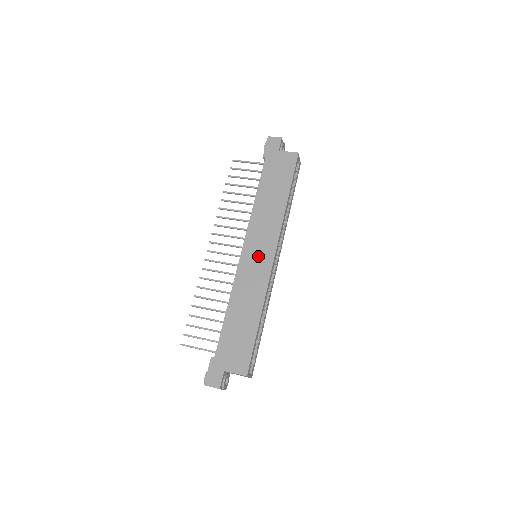
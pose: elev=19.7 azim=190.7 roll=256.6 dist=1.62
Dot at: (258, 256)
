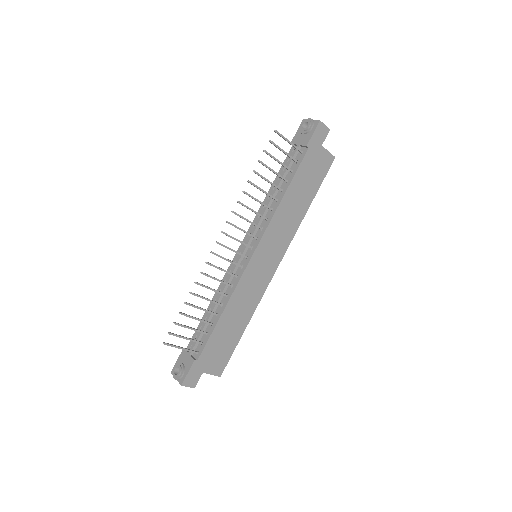
Dot at: (265, 264)
